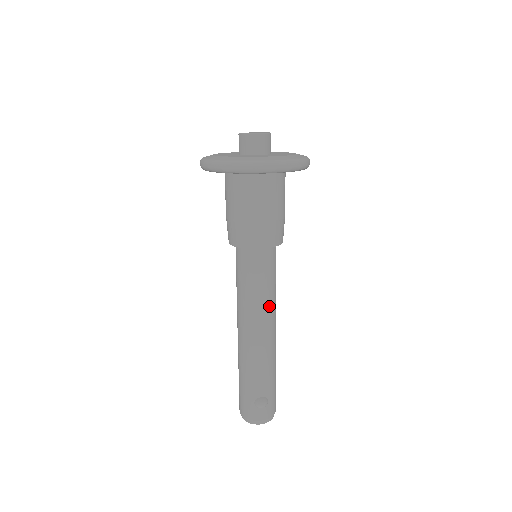
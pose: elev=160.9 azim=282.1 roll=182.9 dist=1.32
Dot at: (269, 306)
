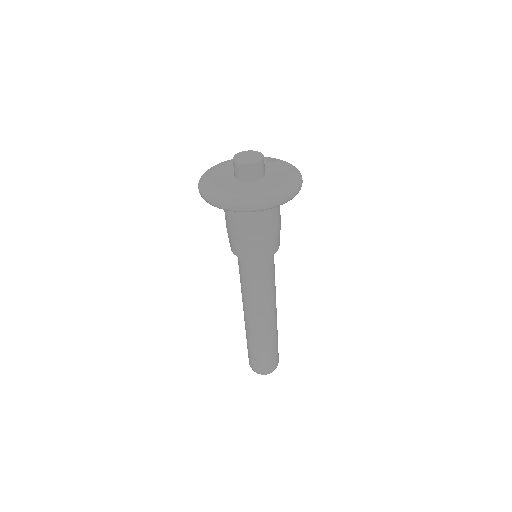
Dot at: (256, 300)
